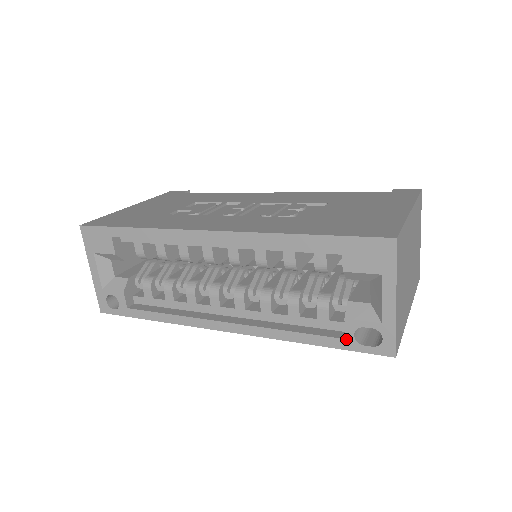
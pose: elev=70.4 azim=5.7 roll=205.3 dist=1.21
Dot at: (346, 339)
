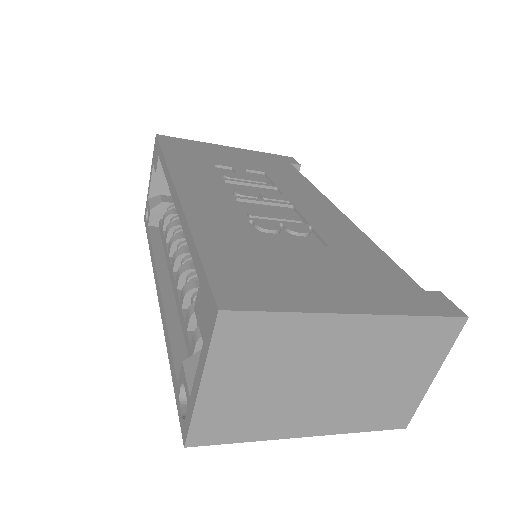
Dot at: (178, 384)
